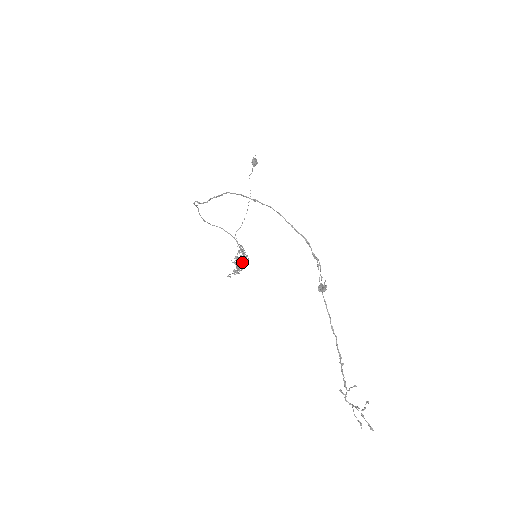
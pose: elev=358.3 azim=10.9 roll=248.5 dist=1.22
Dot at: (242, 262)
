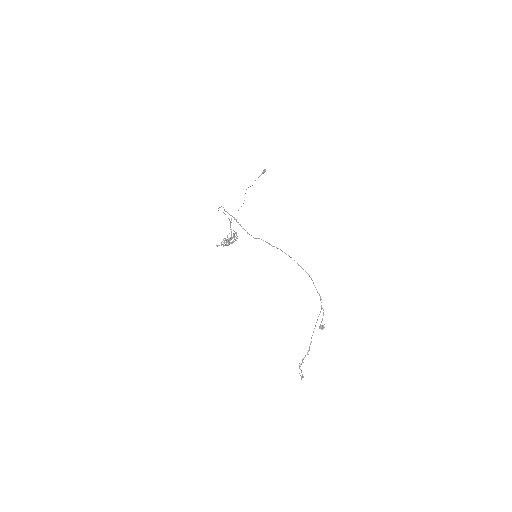
Dot at: occluded
